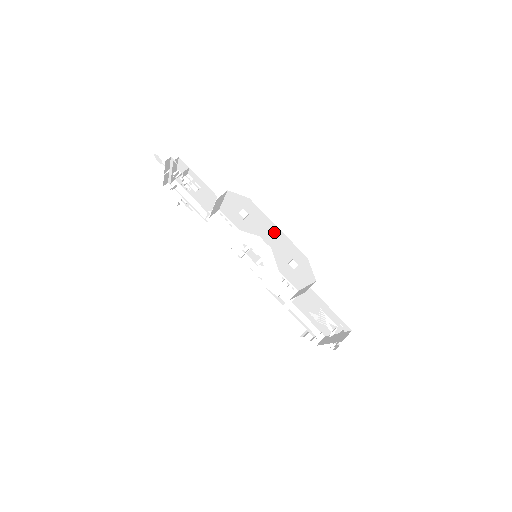
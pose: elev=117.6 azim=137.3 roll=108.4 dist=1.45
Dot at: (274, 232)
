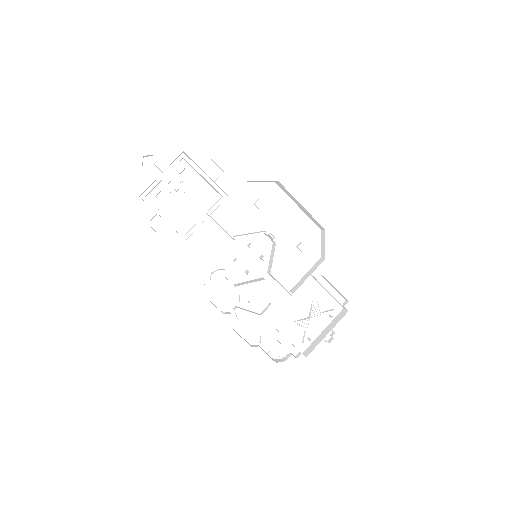
Dot at: (290, 214)
